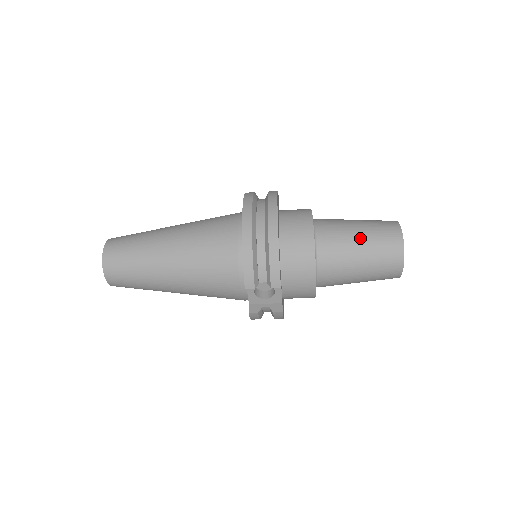
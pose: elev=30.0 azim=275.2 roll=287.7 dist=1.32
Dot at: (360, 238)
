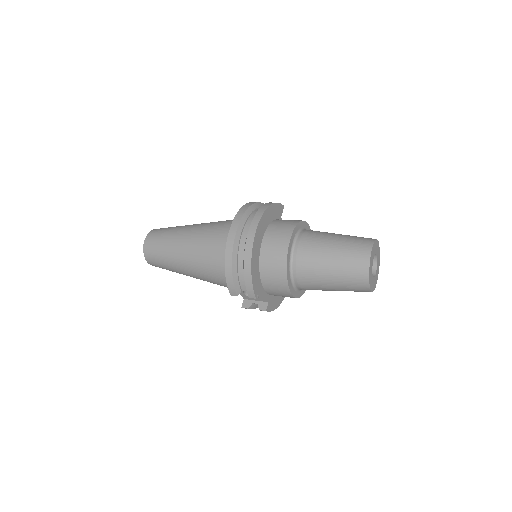
Dot at: (330, 260)
